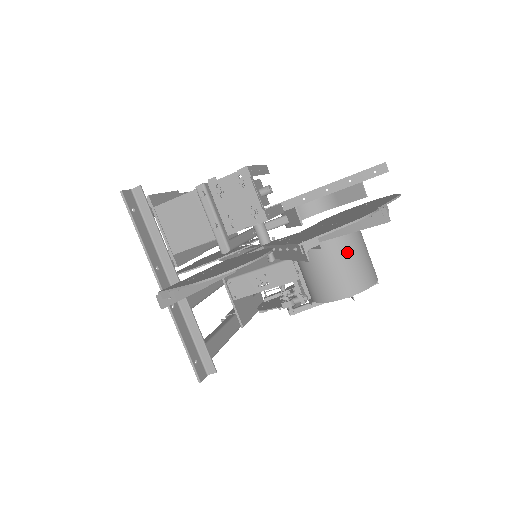
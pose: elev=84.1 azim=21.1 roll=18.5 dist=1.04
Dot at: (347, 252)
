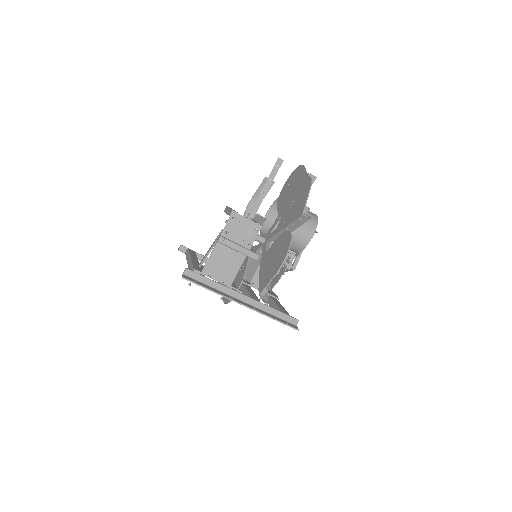
Dot at: occluded
